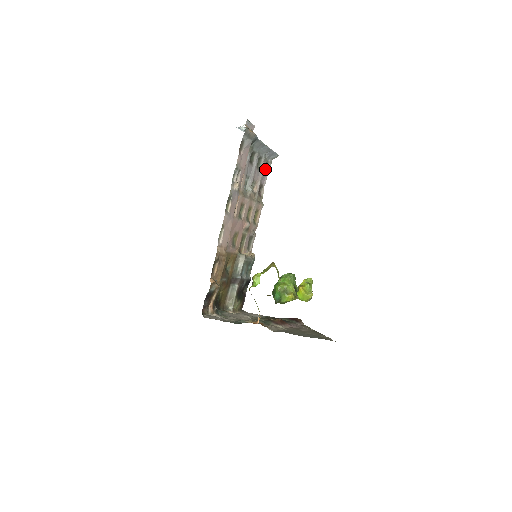
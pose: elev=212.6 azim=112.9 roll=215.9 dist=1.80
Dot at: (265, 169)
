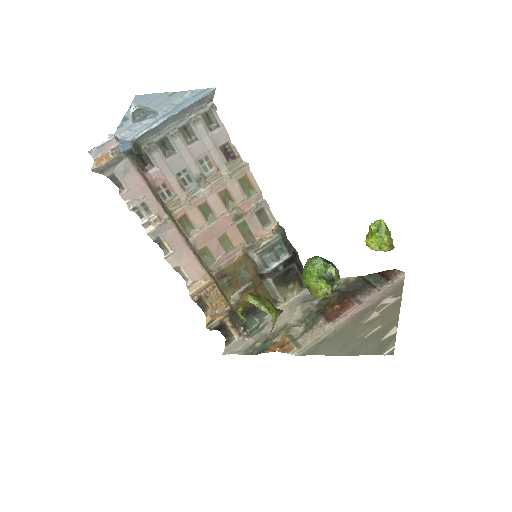
Dot at: (213, 121)
